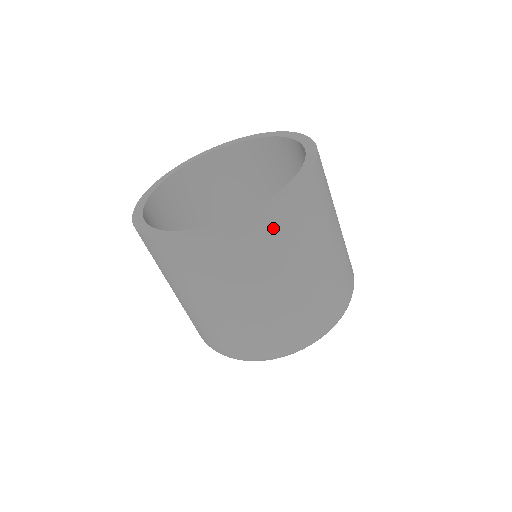
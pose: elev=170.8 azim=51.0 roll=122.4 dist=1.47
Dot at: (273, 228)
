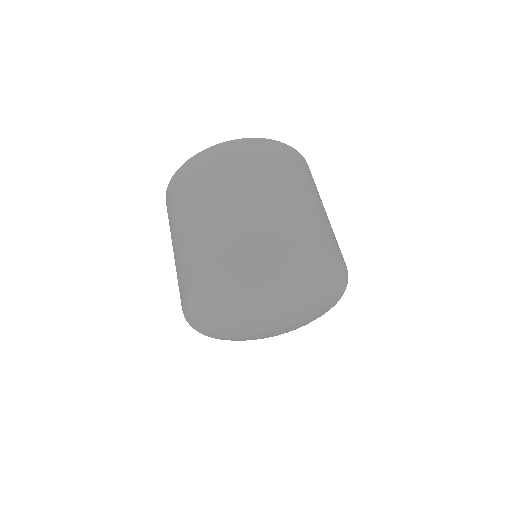
Dot at: (275, 152)
